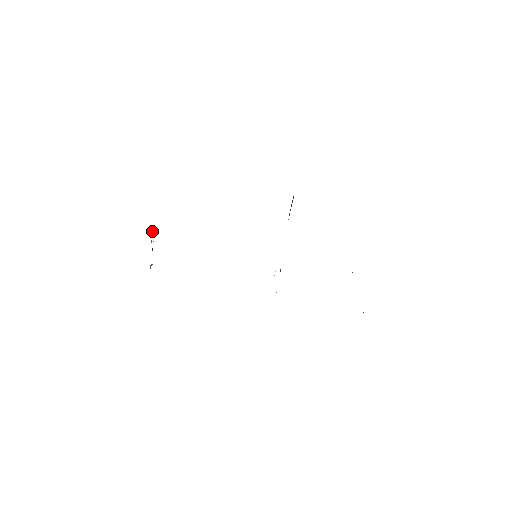
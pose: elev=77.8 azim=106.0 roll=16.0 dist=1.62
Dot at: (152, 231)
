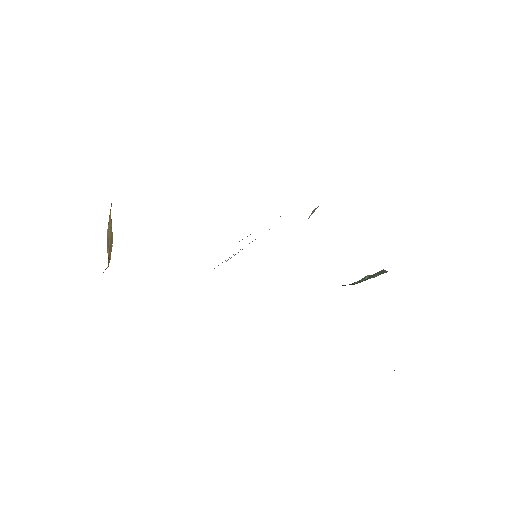
Dot at: (111, 232)
